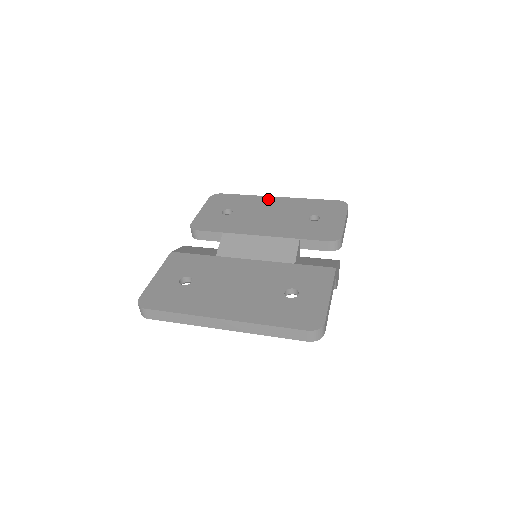
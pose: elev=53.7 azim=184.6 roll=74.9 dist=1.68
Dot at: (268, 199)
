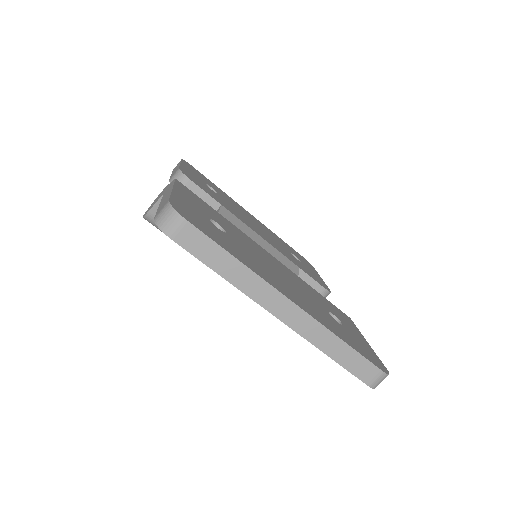
Dot at: (243, 208)
